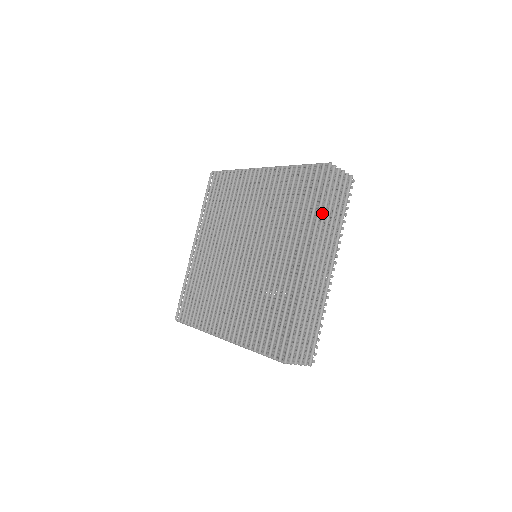
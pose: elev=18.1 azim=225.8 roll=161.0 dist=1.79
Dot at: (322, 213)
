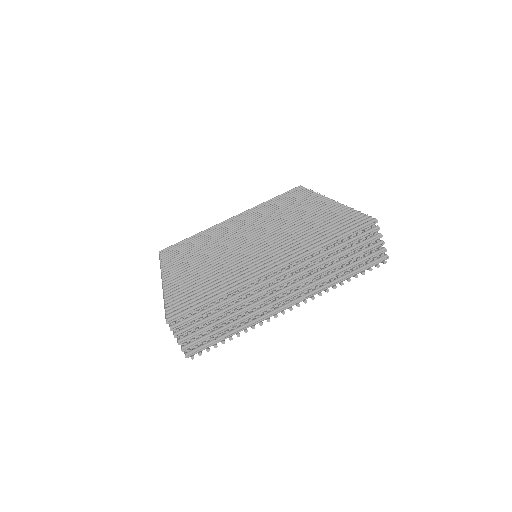
Dot at: (328, 249)
